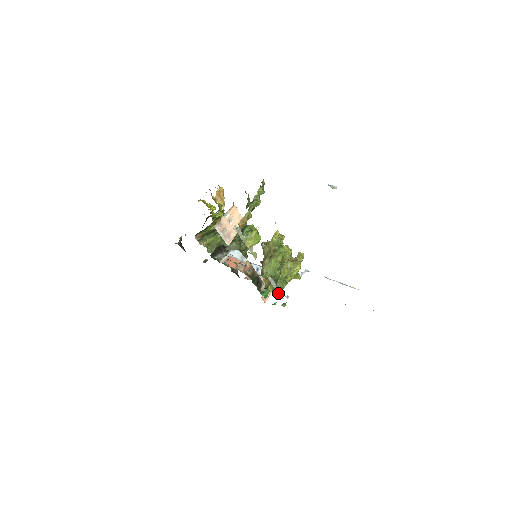
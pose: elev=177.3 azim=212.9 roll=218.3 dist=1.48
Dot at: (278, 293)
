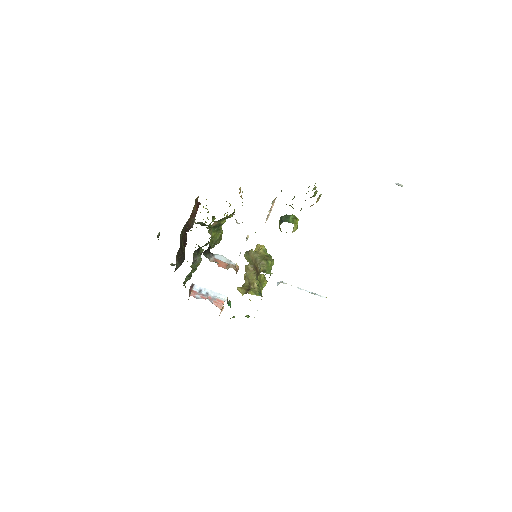
Dot at: (262, 296)
